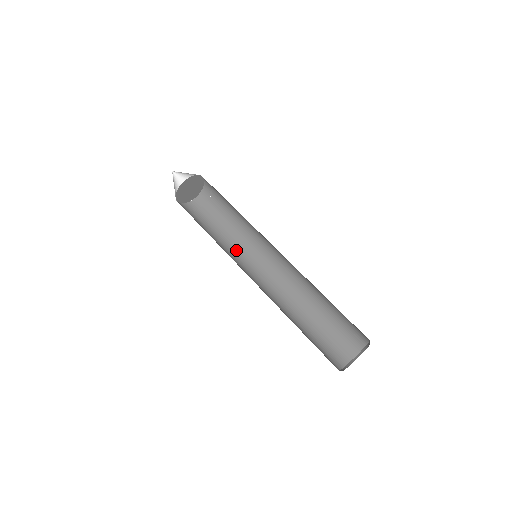
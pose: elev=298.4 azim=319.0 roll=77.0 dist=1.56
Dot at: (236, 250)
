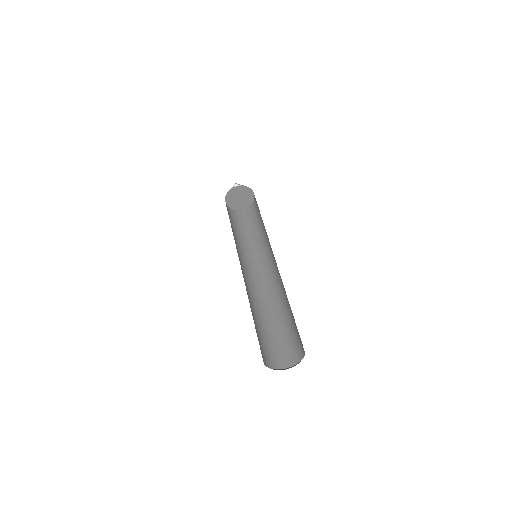
Dot at: (249, 252)
